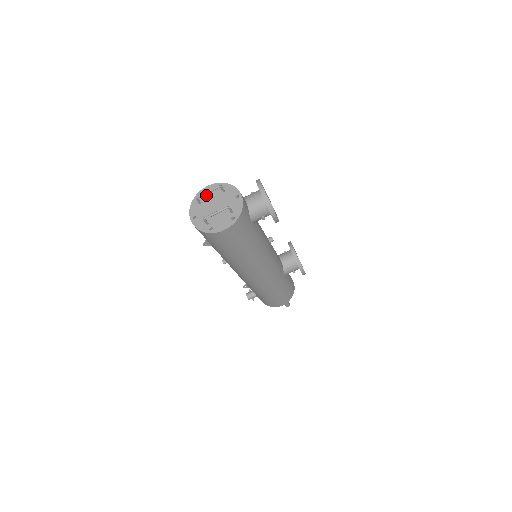
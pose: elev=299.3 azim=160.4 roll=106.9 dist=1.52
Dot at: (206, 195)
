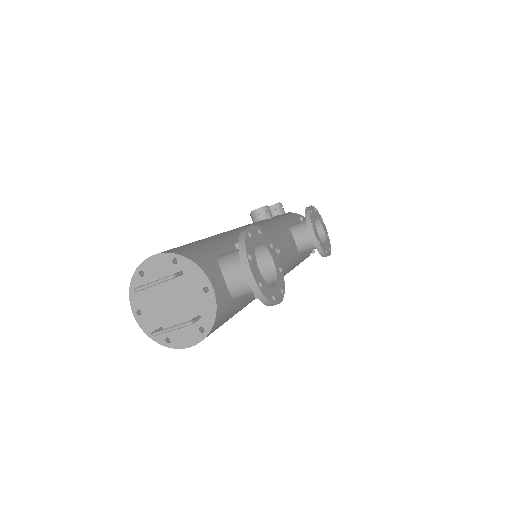
Dot at: (152, 274)
